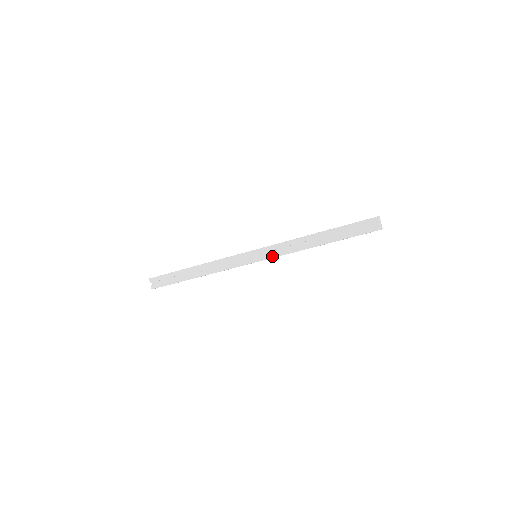
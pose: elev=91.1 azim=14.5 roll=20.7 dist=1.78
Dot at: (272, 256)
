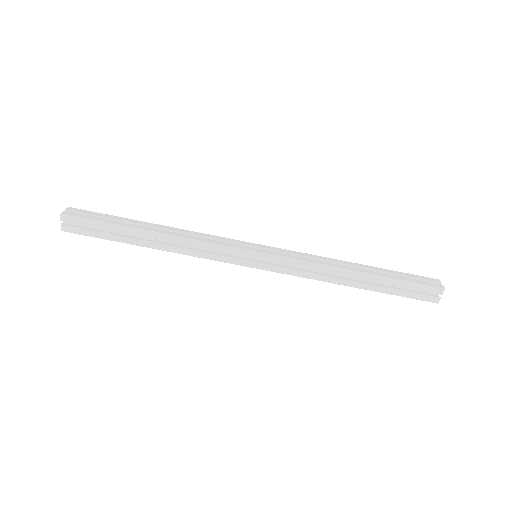
Dot at: (282, 271)
